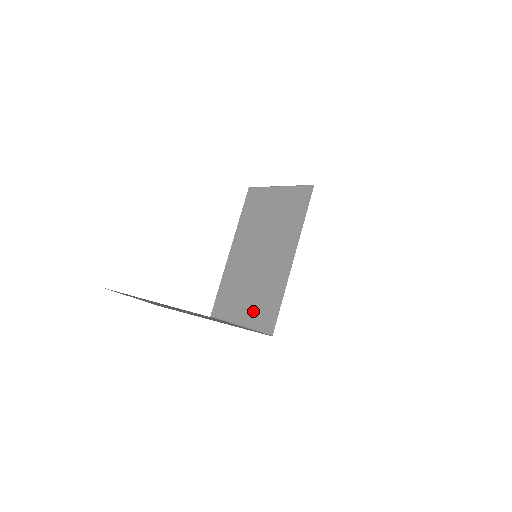
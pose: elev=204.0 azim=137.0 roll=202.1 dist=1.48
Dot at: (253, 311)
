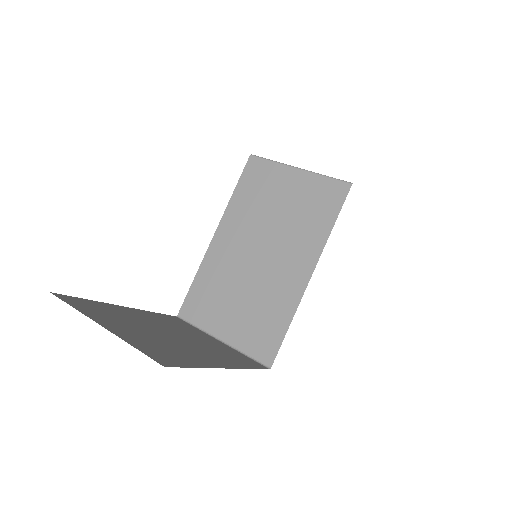
Dot at: (244, 328)
